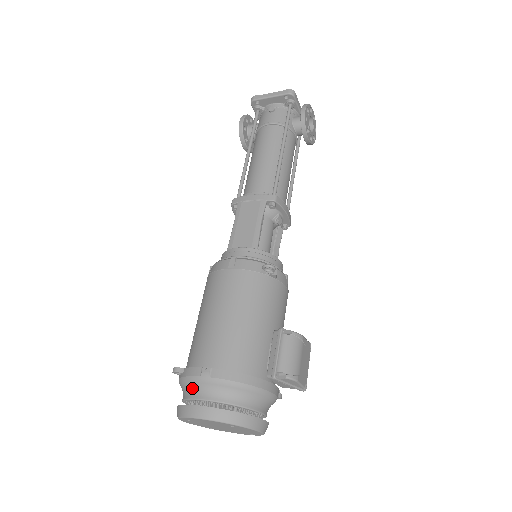
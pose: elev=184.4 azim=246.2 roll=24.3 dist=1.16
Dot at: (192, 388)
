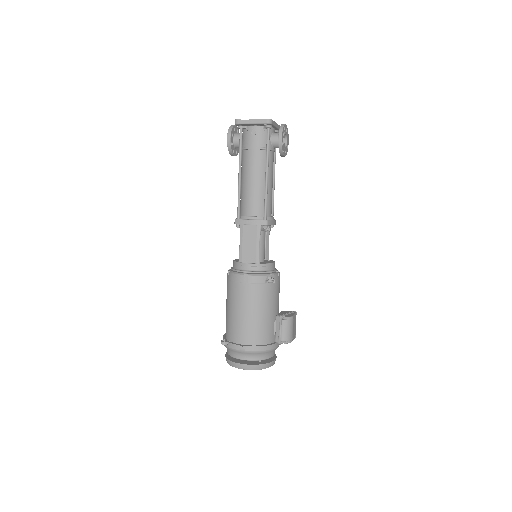
Dot at: (235, 353)
